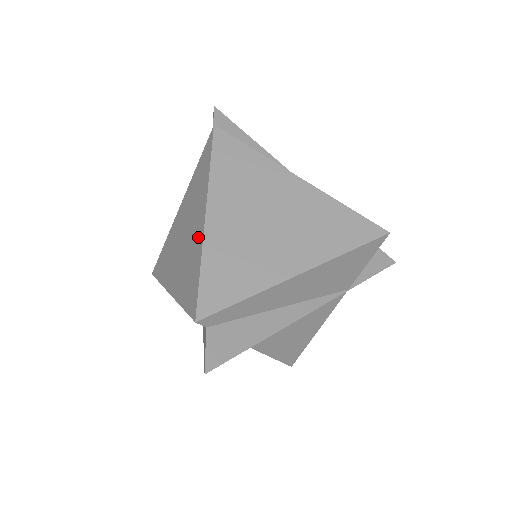
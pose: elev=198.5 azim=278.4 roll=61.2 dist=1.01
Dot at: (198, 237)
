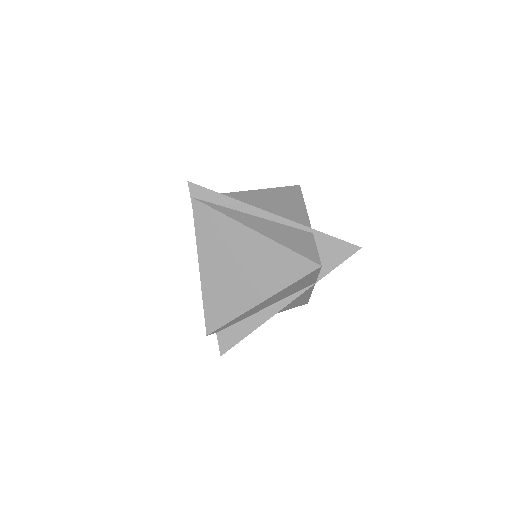
Dot at: occluded
